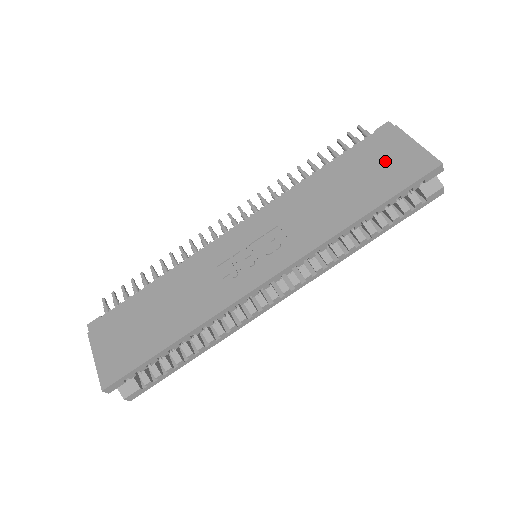
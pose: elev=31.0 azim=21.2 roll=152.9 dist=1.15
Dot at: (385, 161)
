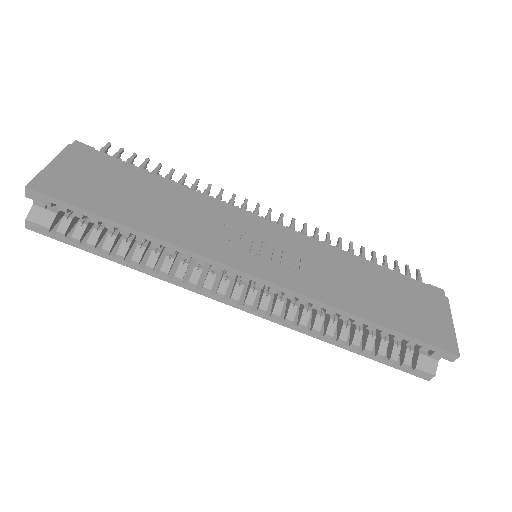
Dot at: (420, 308)
